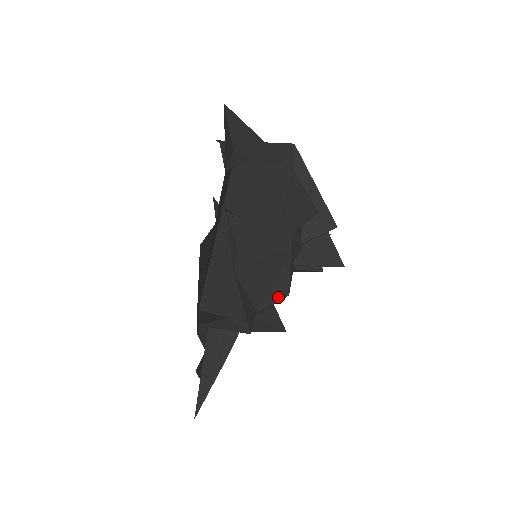
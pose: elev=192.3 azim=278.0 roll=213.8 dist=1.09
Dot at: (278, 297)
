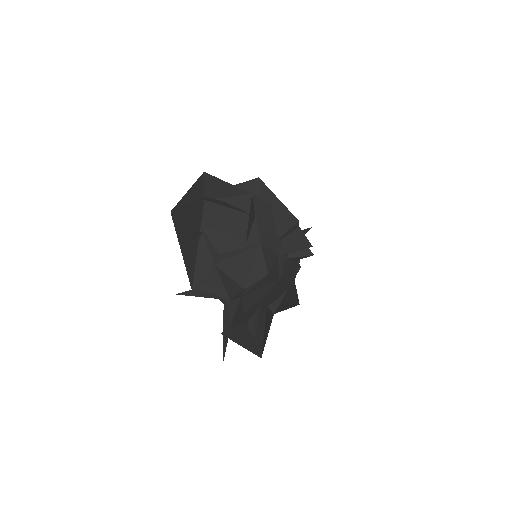
Dot at: (259, 277)
